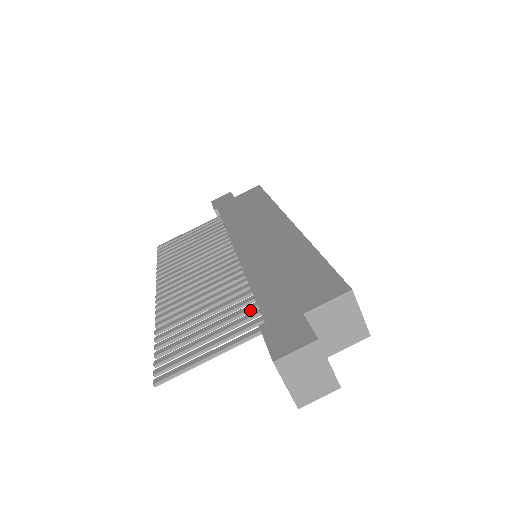
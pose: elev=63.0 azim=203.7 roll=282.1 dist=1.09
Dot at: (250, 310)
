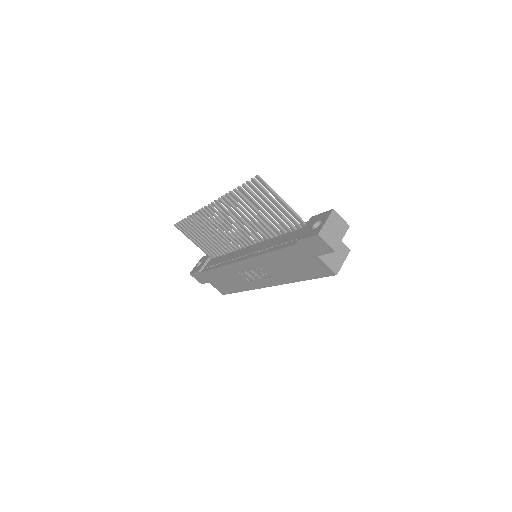
Dot at: (288, 227)
